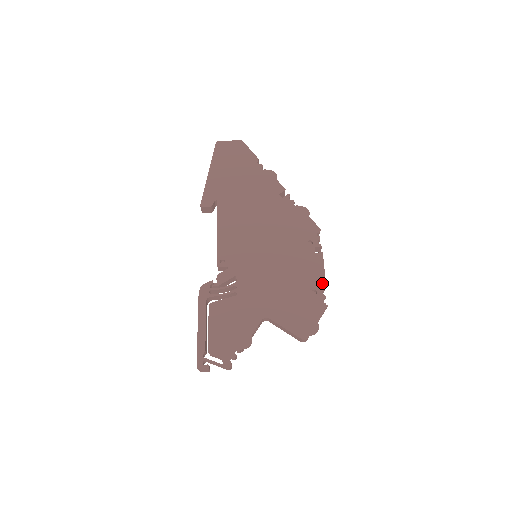
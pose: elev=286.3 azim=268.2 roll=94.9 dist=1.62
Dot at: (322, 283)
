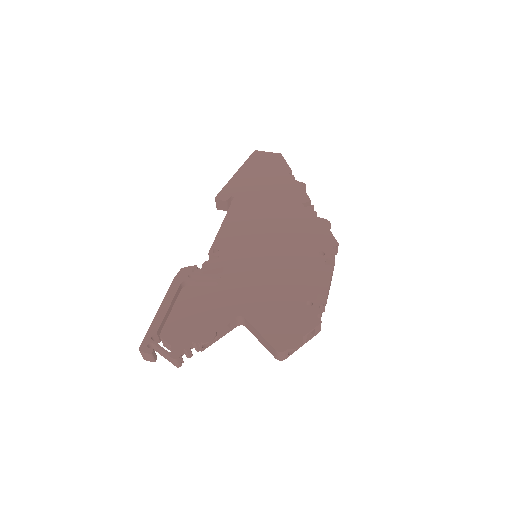
Dot at: (324, 300)
